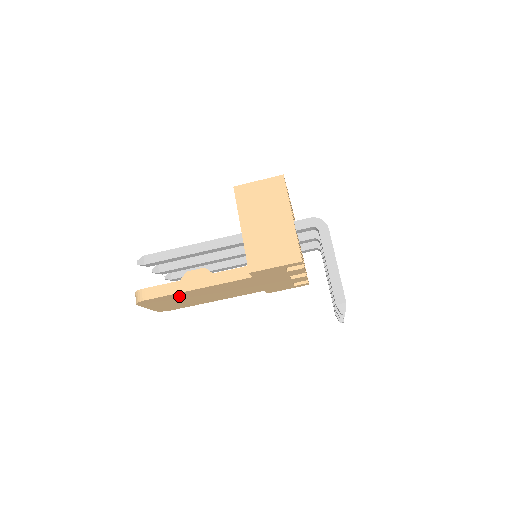
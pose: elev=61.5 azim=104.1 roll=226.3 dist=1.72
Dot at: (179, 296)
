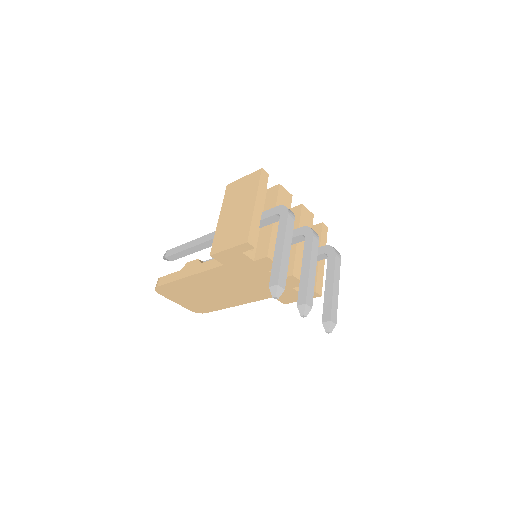
Dot at: (184, 287)
